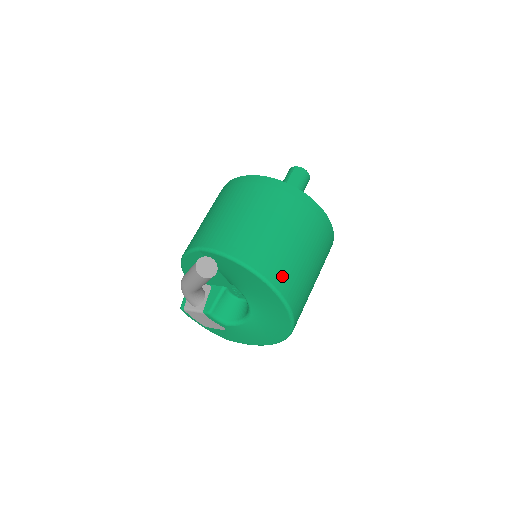
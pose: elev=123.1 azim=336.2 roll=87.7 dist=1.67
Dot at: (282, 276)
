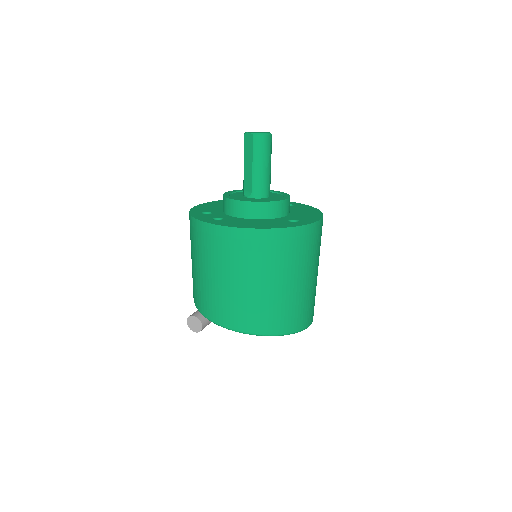
Dot at: (240, 319)
